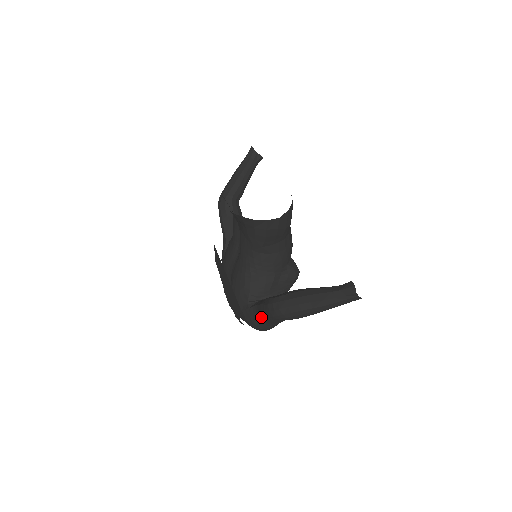
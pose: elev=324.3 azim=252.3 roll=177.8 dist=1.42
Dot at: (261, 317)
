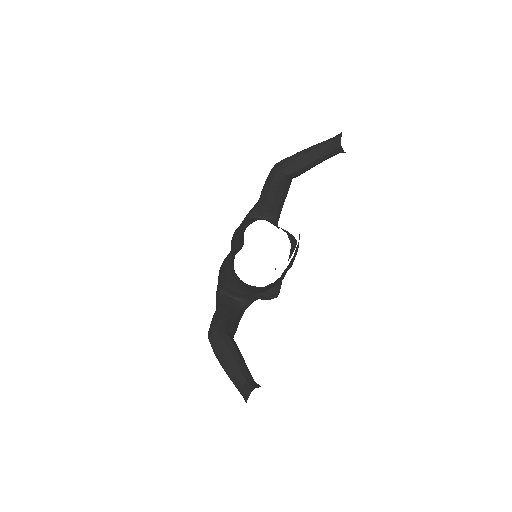
Dot at: occluded
